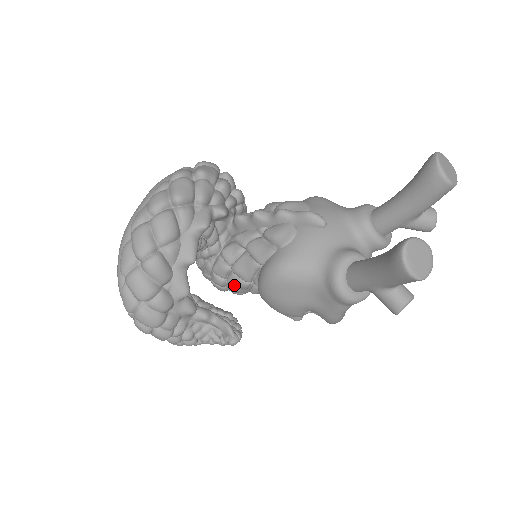
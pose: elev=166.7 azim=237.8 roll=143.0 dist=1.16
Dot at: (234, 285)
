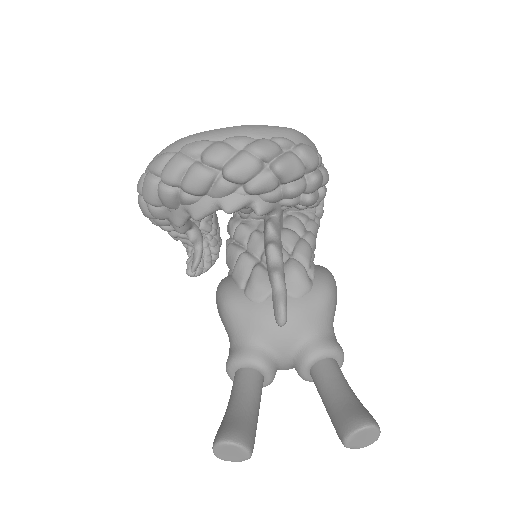
Dot at: occluded
